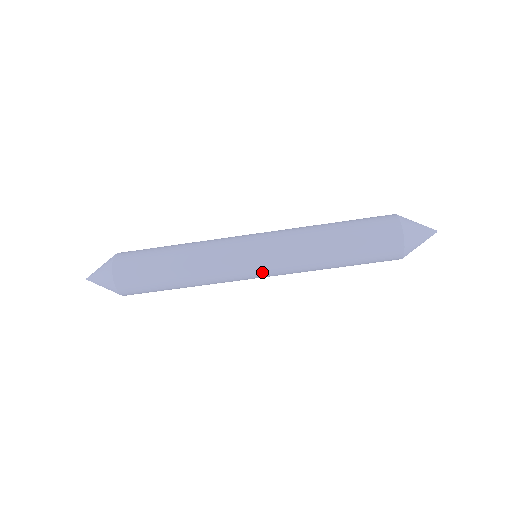
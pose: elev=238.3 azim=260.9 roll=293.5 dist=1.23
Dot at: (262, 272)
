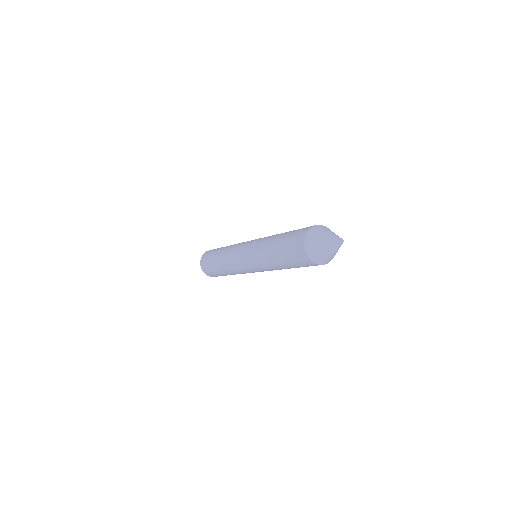
Dot at: occluded
